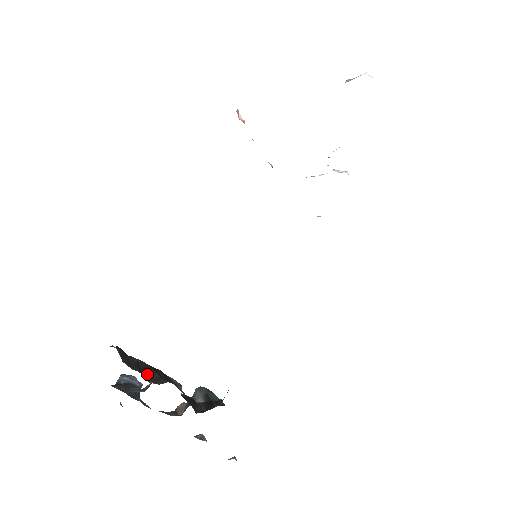
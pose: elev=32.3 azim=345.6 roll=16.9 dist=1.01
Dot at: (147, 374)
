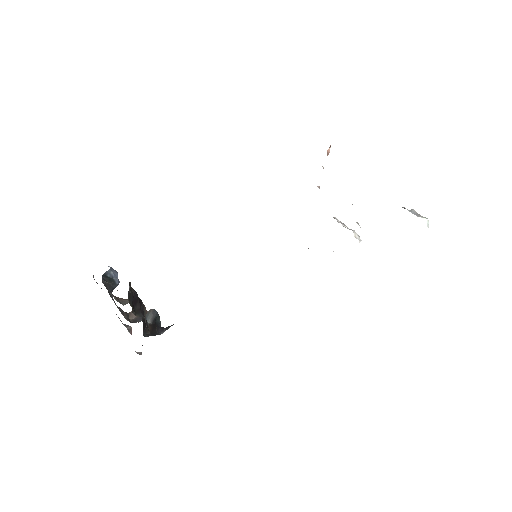
Dot at: (134, 305)
